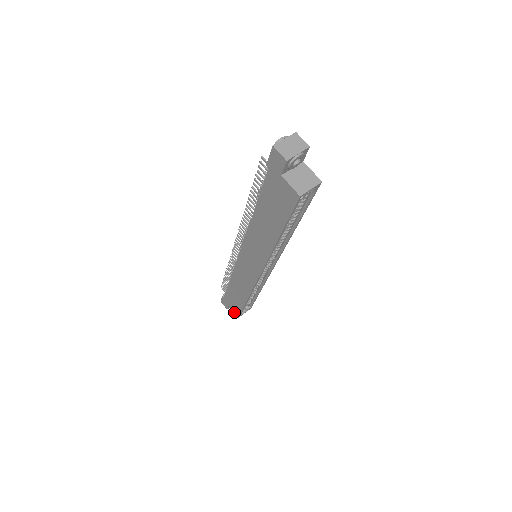
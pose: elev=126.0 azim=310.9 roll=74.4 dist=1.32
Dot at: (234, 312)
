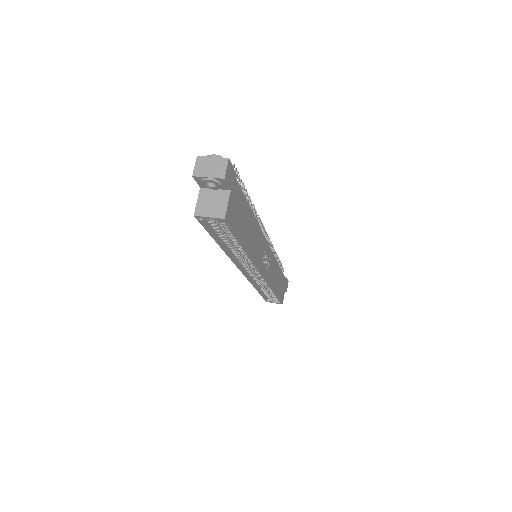
Dot at: occluded
